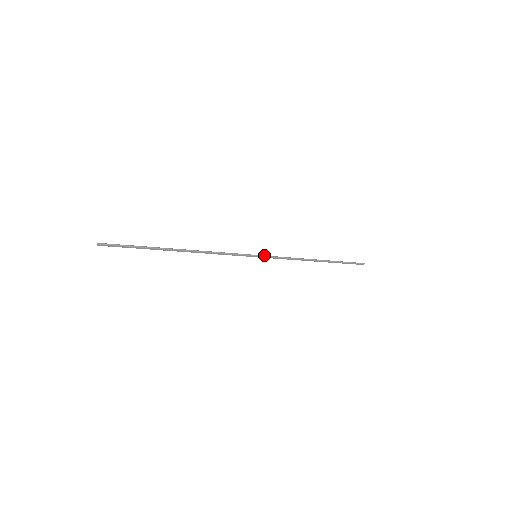
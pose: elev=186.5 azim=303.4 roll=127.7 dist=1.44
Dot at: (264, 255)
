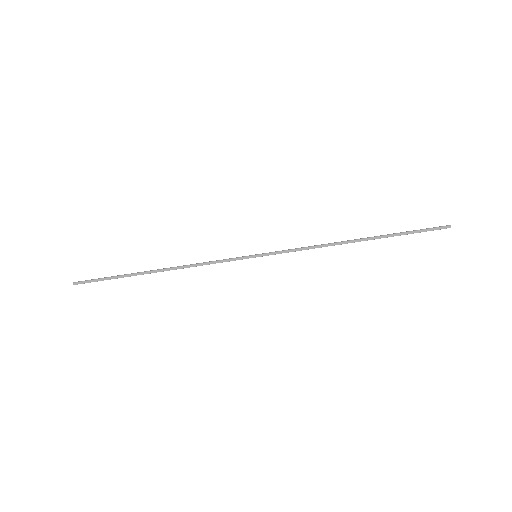
Dot at: (268, 253)
